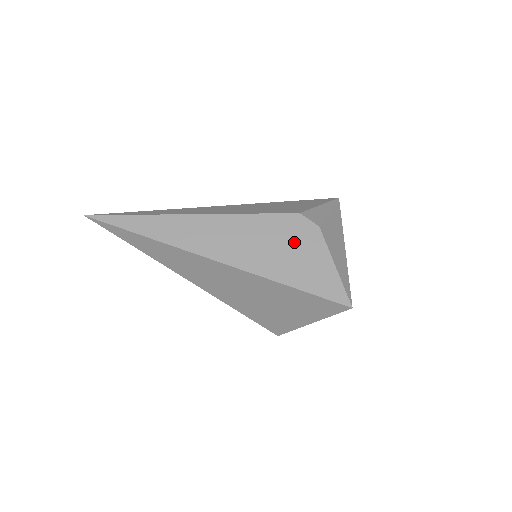
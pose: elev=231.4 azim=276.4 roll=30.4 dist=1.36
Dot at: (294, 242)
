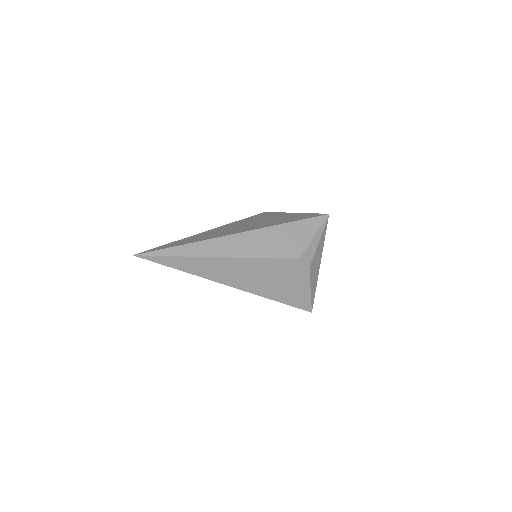
Dot at: (289, 277)
